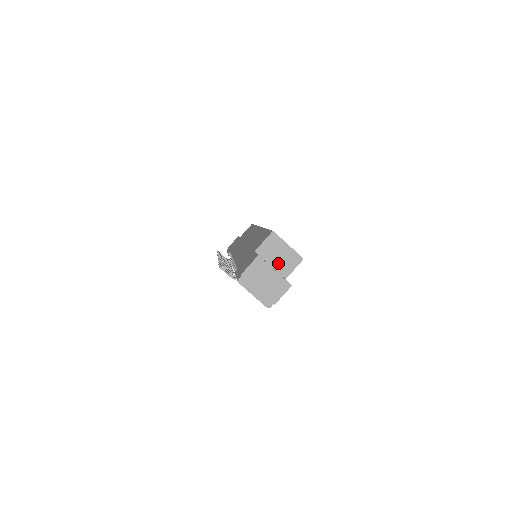
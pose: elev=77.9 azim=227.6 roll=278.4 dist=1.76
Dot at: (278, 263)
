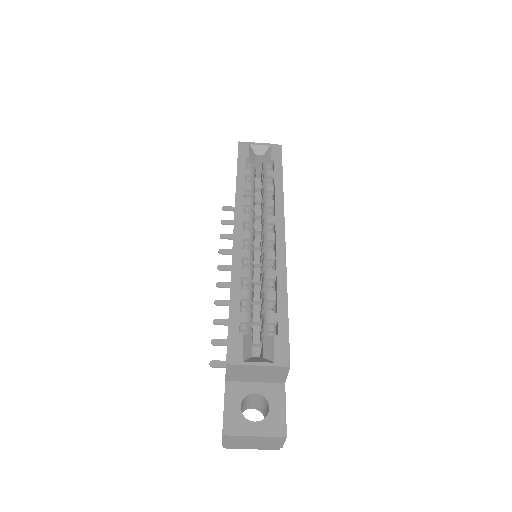
Dot at: (262, 378)
